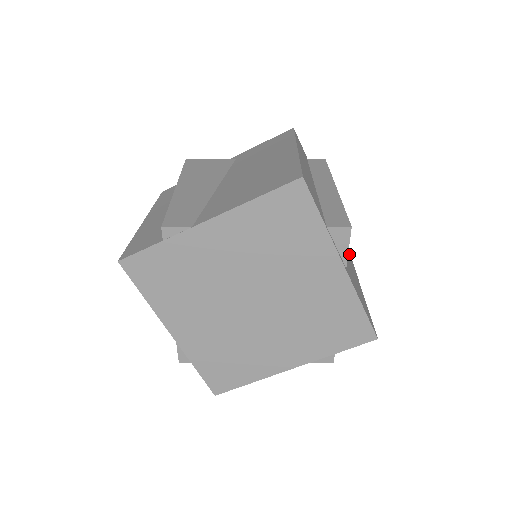
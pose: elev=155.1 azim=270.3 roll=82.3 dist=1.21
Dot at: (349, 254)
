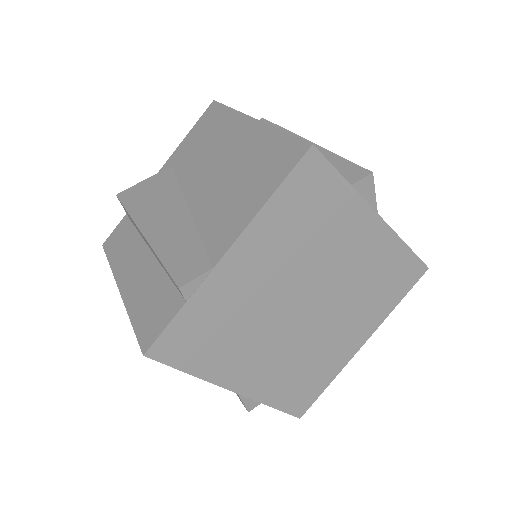
Dot at: occluded
